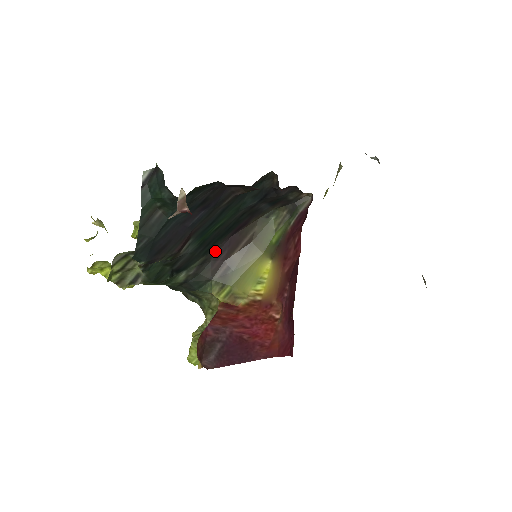
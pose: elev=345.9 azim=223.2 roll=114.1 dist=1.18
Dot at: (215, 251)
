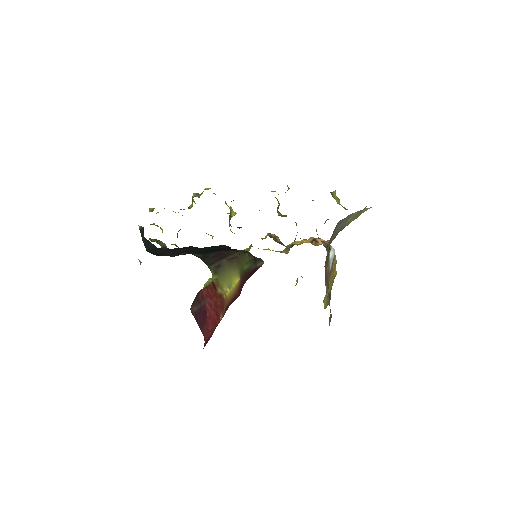
Dot at: (211, 254)
